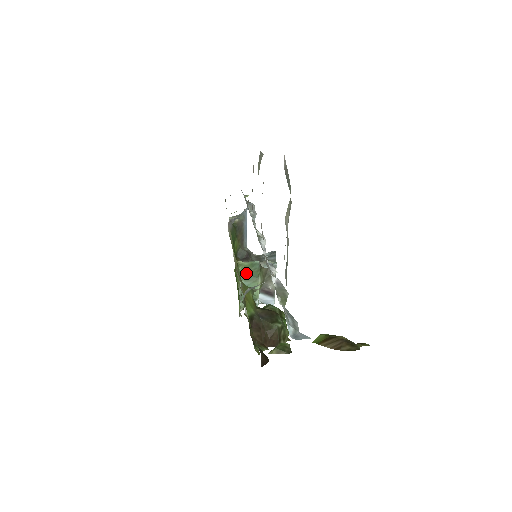
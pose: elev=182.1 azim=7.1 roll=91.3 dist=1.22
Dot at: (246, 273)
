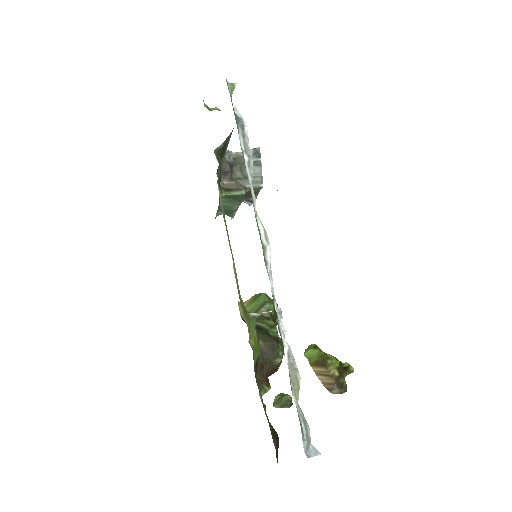
Dot at: (228, 198)
